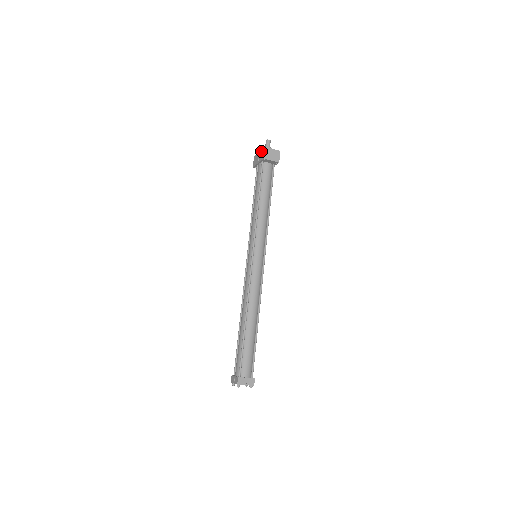
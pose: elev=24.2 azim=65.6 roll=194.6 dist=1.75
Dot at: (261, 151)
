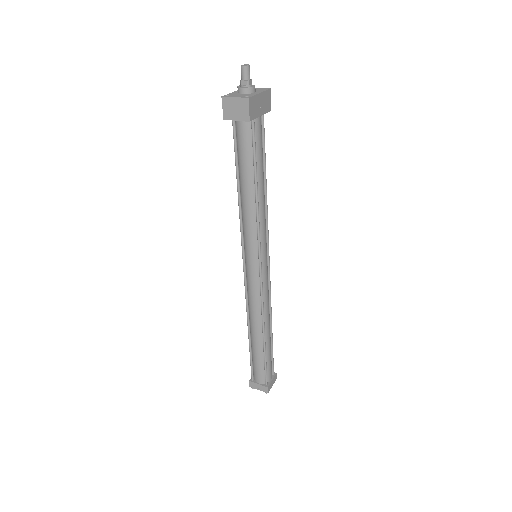
Dot at: occluded
